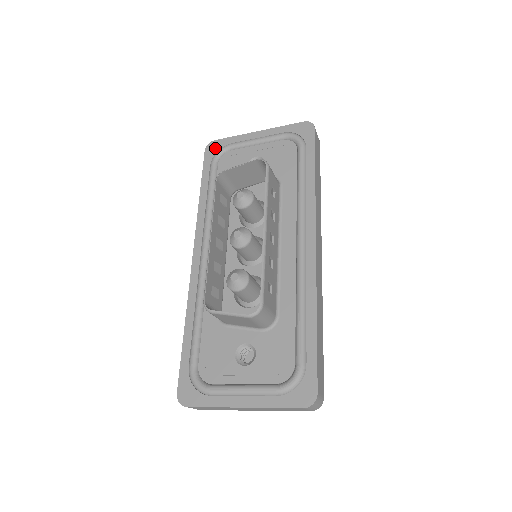
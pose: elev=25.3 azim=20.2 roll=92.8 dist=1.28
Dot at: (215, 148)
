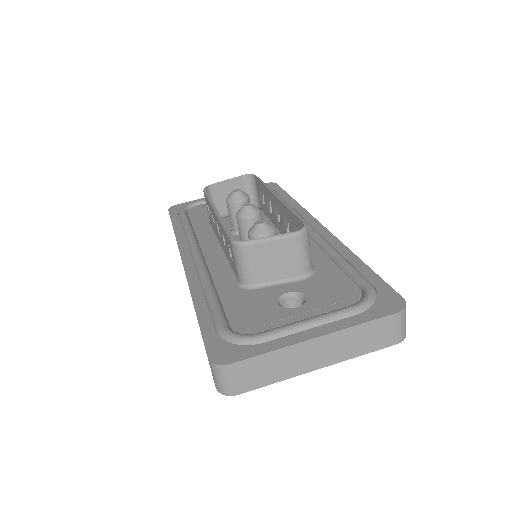
Dot at: (180, 207)
